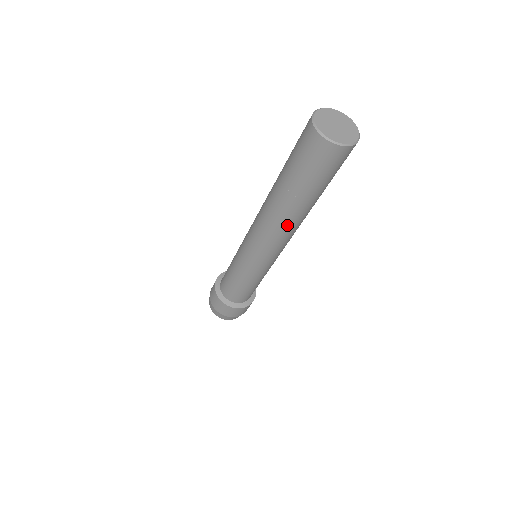
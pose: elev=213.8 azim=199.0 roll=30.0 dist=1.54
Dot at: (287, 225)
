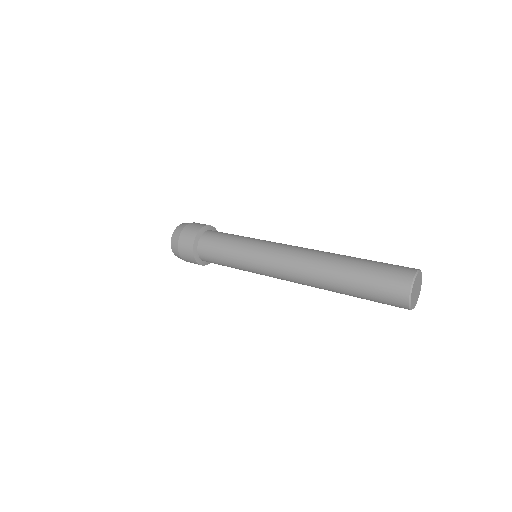
Dot at: occluded
